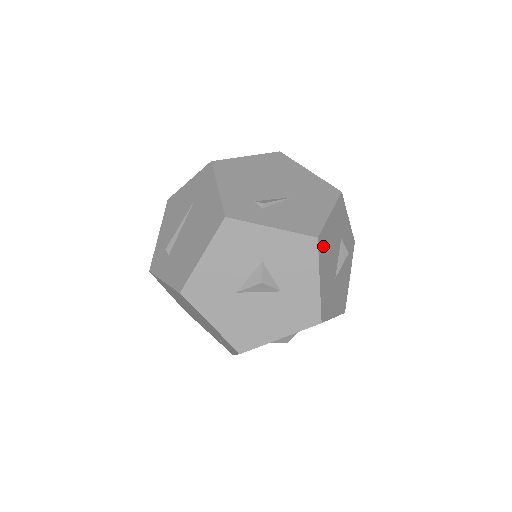
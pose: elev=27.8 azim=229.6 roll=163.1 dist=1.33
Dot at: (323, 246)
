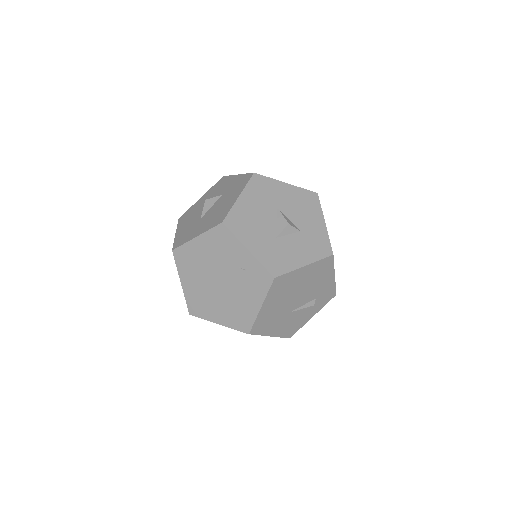
Dot at: occluded
